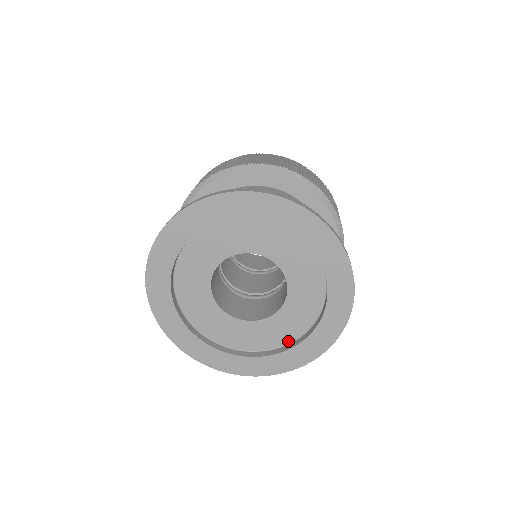
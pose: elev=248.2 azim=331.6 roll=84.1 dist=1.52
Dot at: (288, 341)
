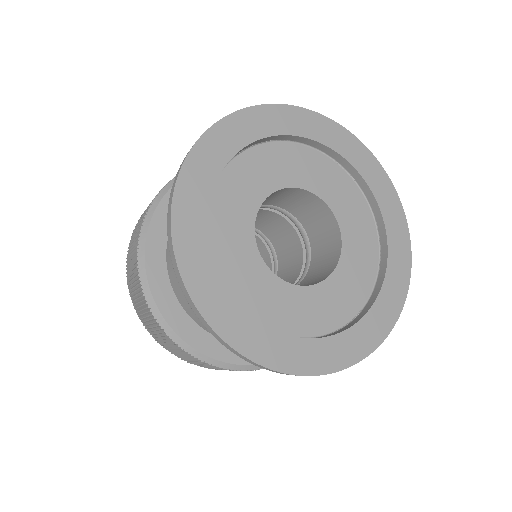
Dot at: (309, 334)
